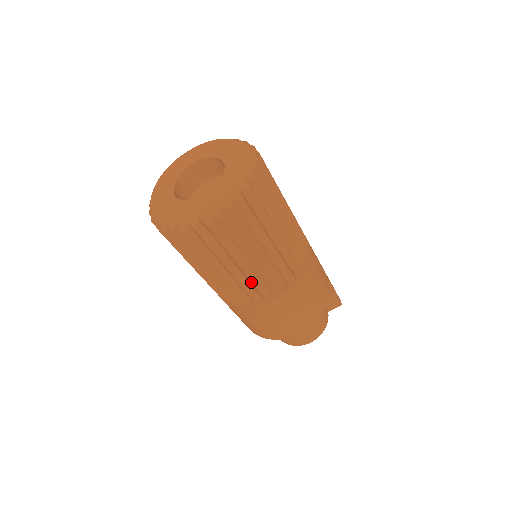
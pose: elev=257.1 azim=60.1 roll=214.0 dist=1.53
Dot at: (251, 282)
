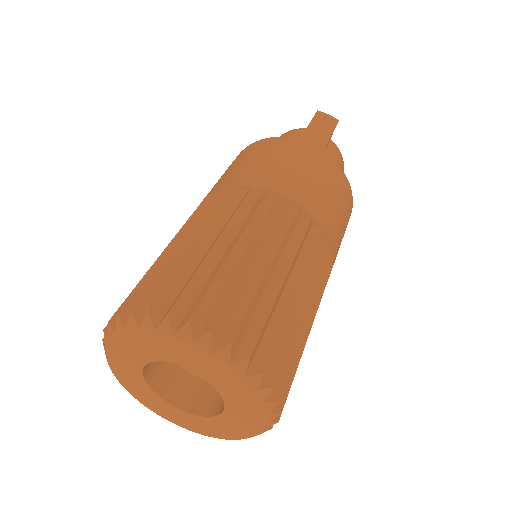
Dot at: occluded
